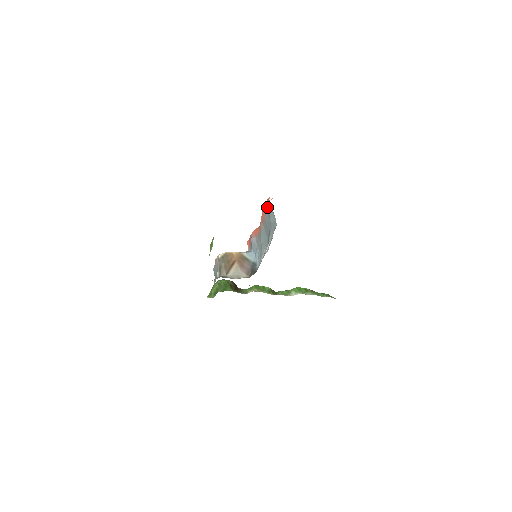
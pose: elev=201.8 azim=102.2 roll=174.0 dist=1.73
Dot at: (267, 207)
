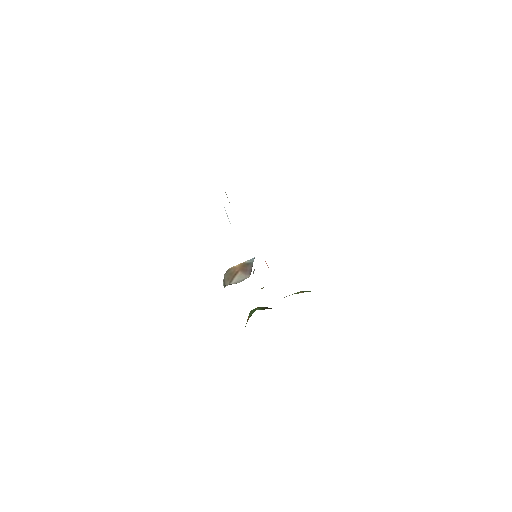
Dot at: occluded
